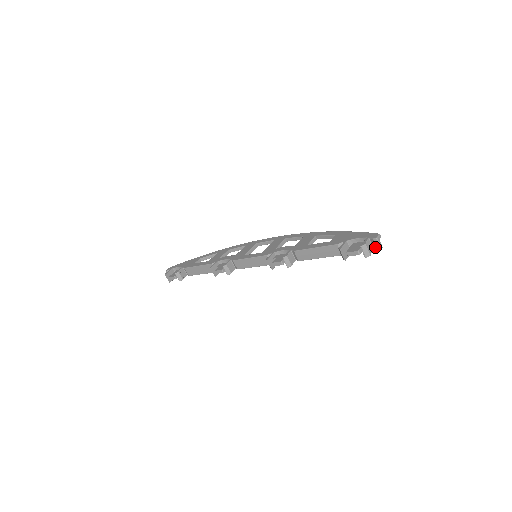
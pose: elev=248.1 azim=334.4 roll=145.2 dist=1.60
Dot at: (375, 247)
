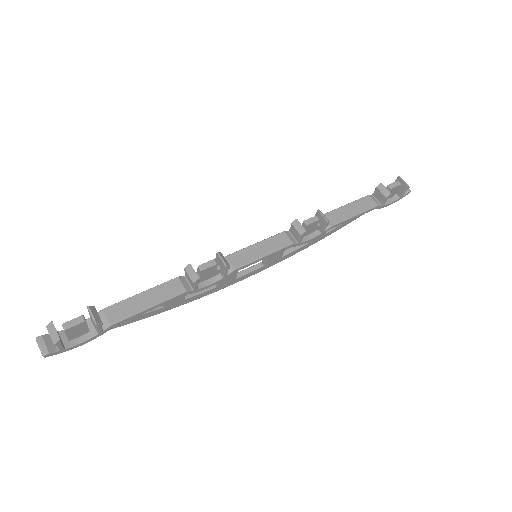
Dot at: occluded
